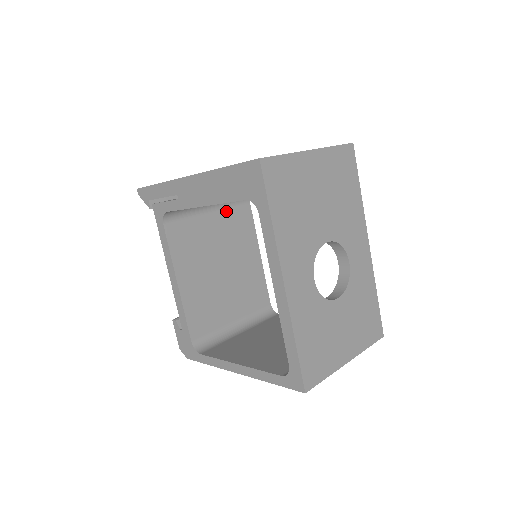
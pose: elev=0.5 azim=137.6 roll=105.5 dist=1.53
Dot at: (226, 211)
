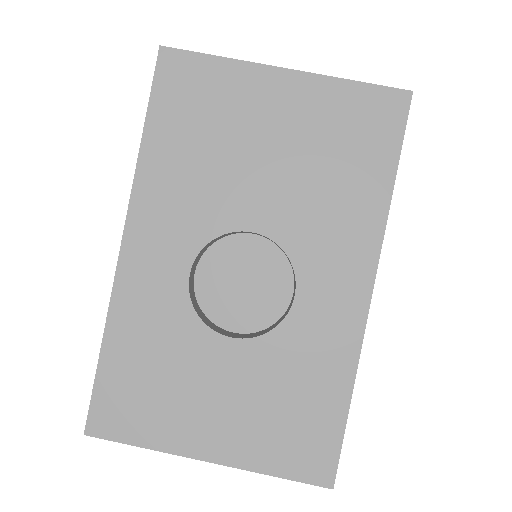
Dot at: occluded
